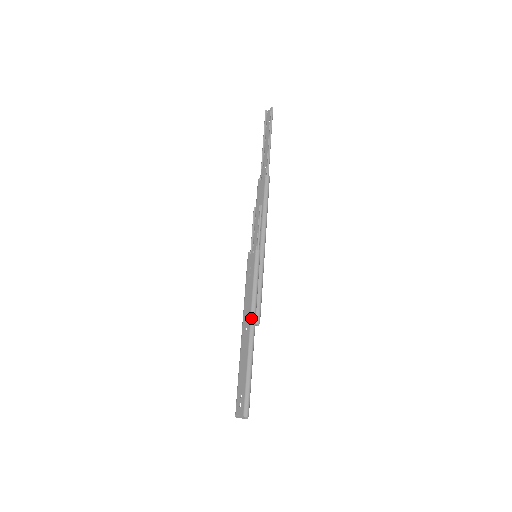
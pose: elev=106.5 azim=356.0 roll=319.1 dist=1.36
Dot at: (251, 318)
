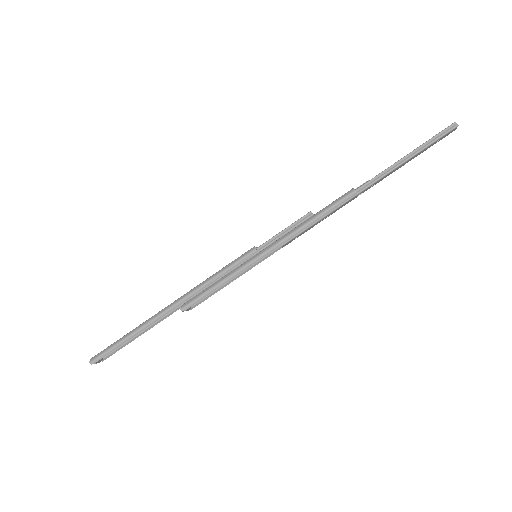
Dot at: (182, 296)
